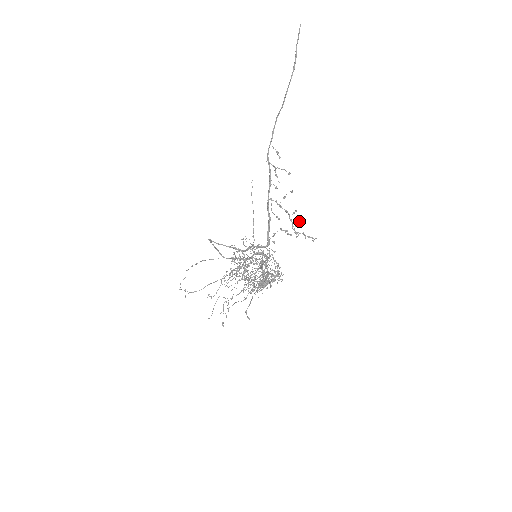
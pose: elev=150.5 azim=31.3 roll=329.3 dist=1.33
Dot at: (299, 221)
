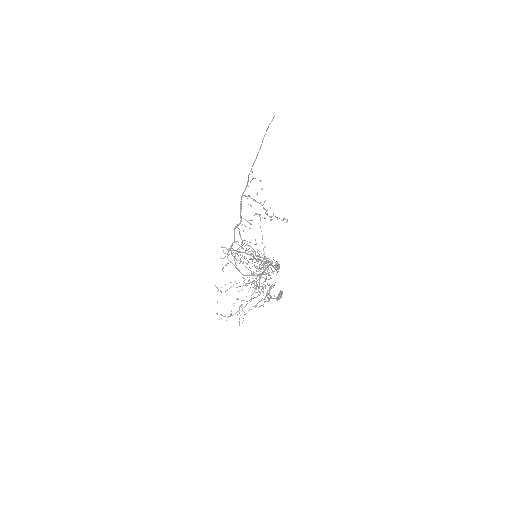
Dot at: (270, 207)
